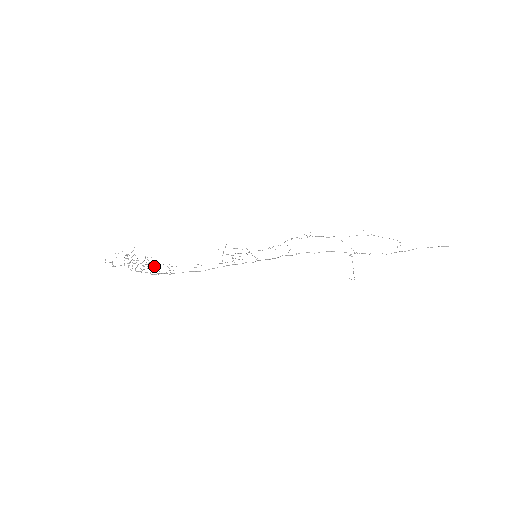
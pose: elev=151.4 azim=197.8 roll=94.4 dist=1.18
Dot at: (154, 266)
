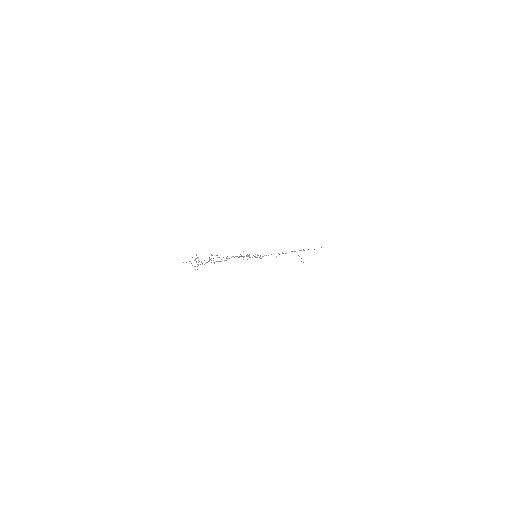
Dot at: occluded
